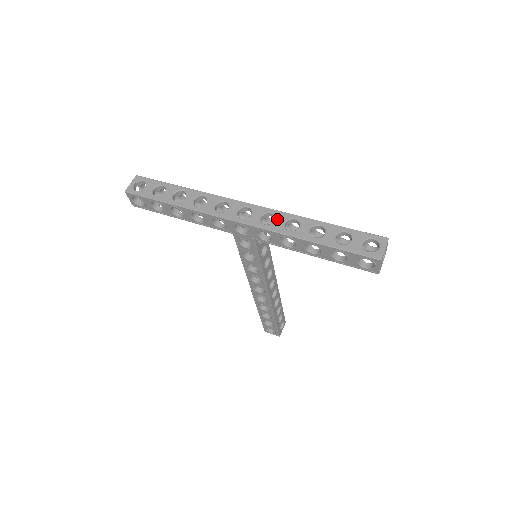
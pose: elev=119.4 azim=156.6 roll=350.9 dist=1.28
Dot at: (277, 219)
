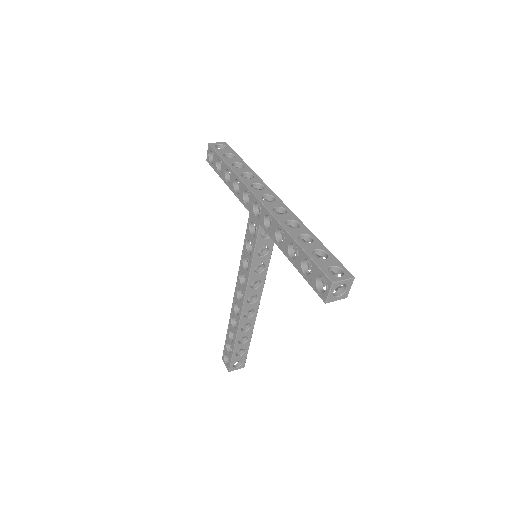
Dot at: (286, 215)
